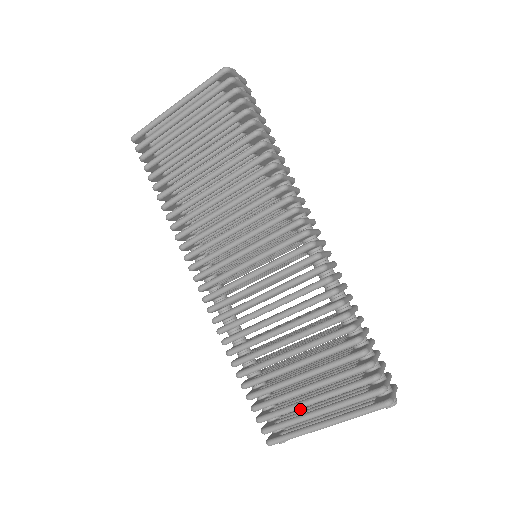
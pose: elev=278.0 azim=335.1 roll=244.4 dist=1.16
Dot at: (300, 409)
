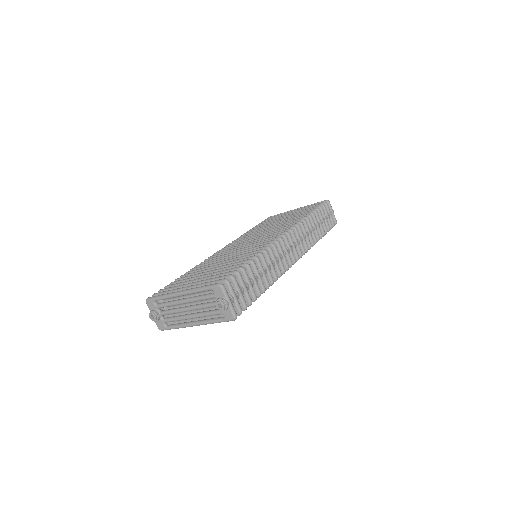
Dot at: (181, 304)
